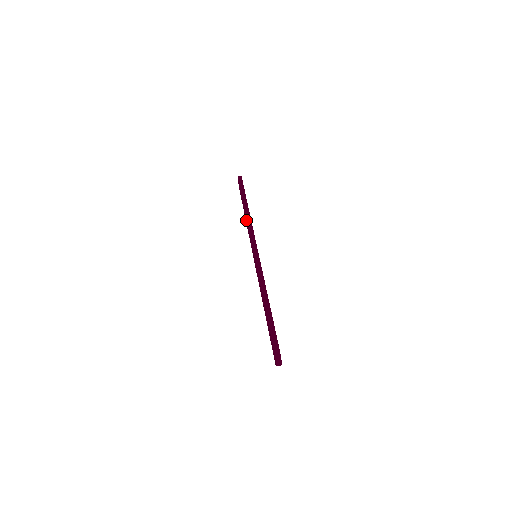
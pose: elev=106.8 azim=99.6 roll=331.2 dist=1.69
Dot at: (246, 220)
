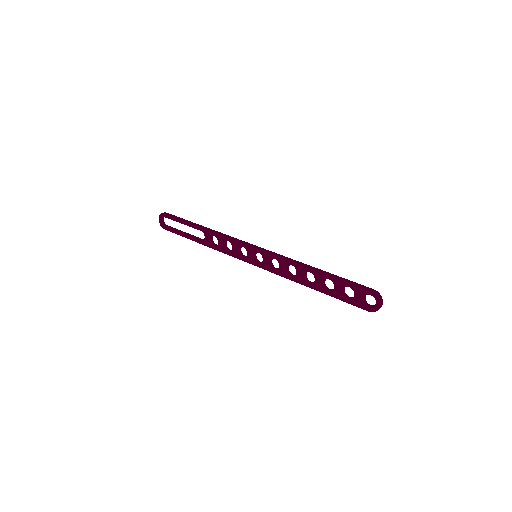
Dot at: (210, 239)
